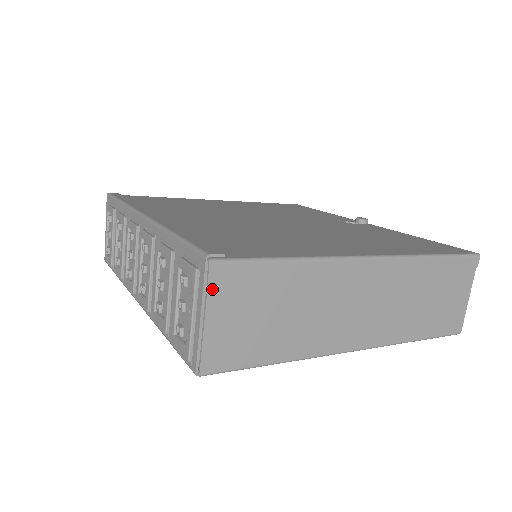
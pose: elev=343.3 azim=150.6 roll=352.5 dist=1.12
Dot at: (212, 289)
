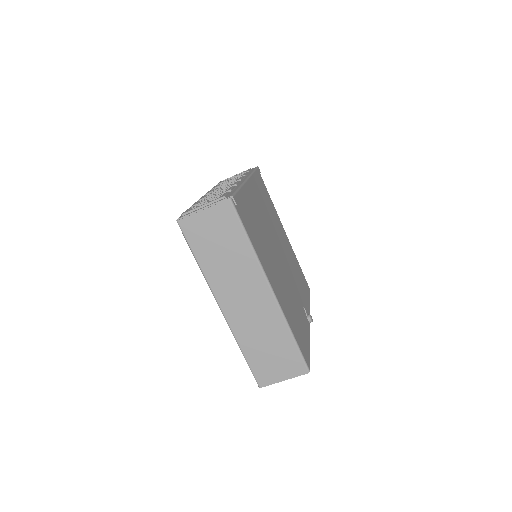
Dot at: (218, 206)
